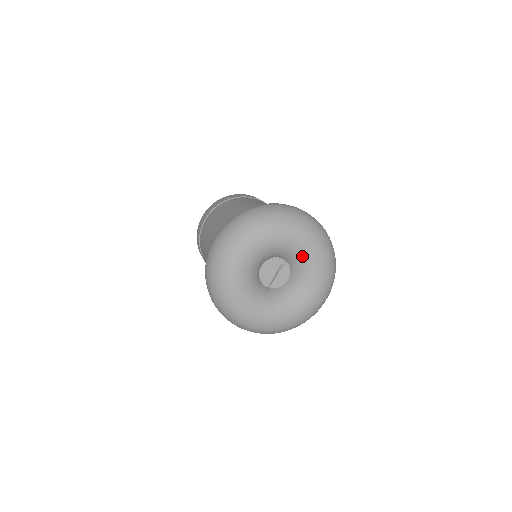
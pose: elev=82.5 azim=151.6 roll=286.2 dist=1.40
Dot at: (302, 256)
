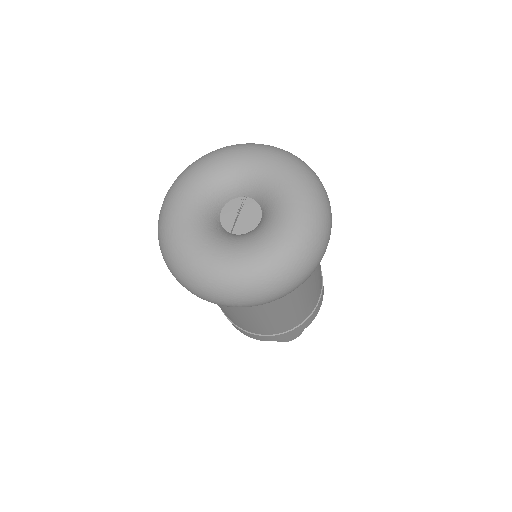
Dot at: (264, 177)
